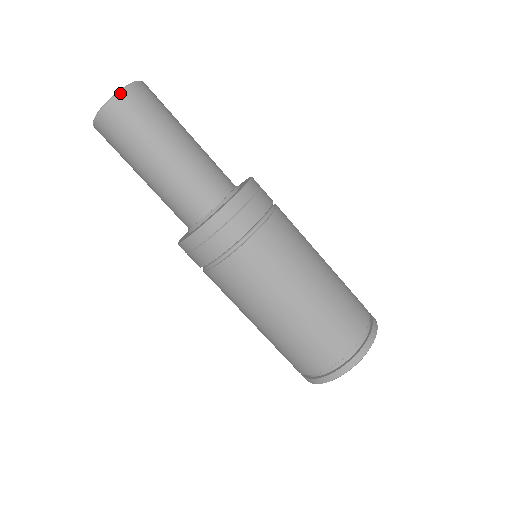
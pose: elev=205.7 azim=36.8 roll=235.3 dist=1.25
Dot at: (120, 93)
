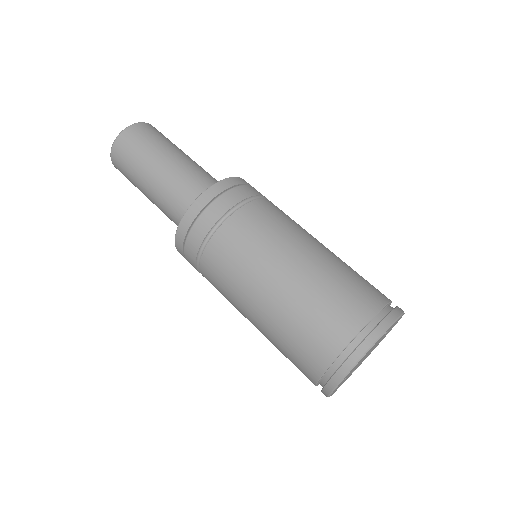
Dot at: (112, 147)
